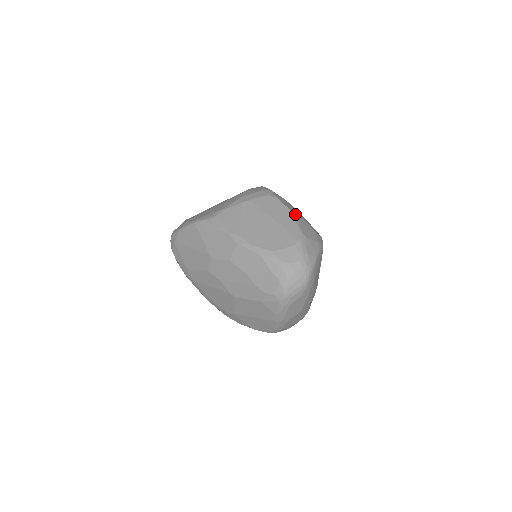
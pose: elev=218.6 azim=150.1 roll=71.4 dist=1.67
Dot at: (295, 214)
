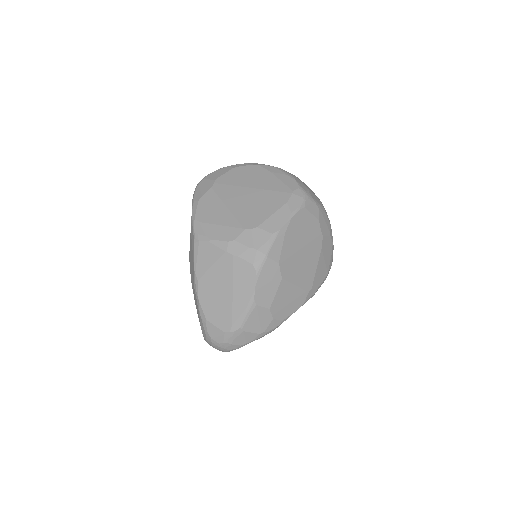
Dot at: (257, 303)
